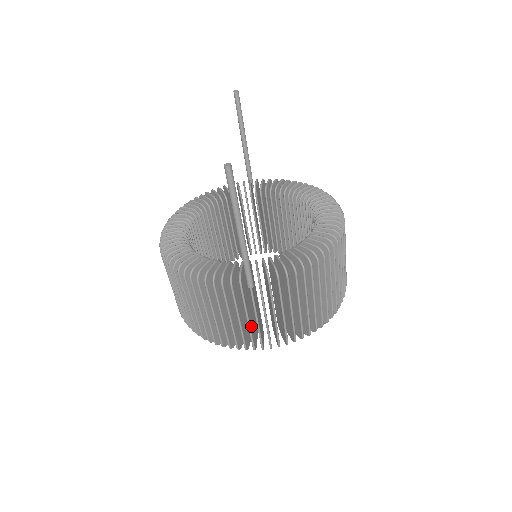
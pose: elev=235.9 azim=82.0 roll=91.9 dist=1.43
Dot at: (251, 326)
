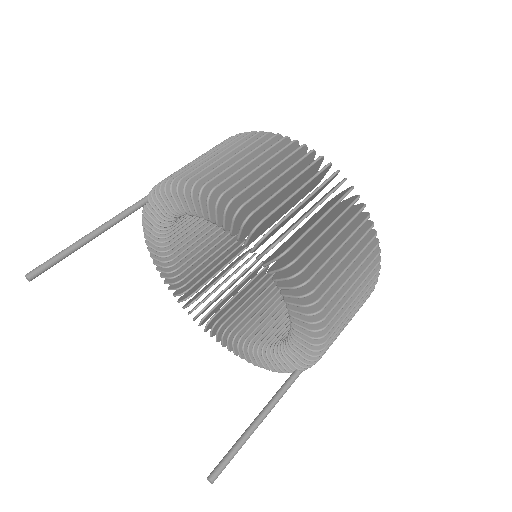
Dot at: occluded
